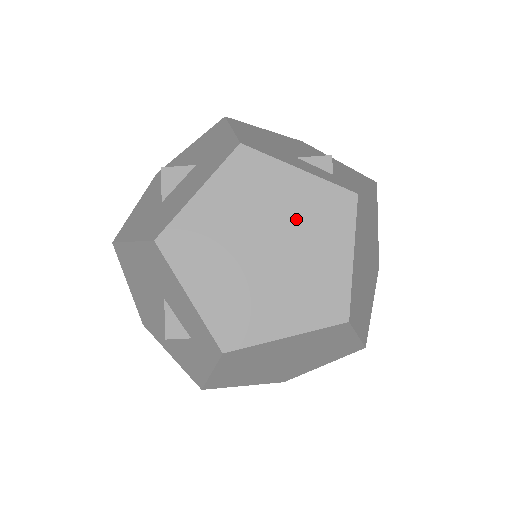
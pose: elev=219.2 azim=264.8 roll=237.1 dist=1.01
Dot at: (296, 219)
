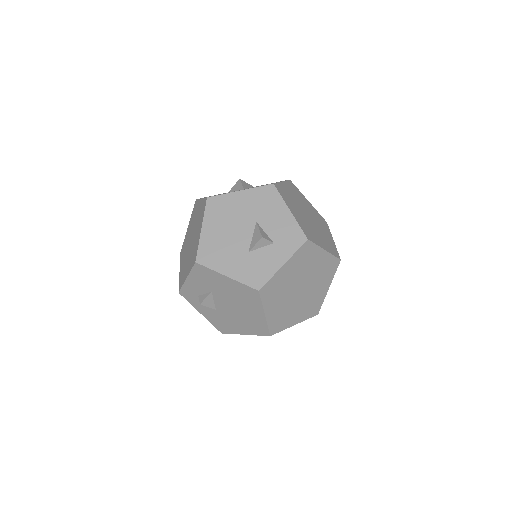
Dot at: (313, 215)
